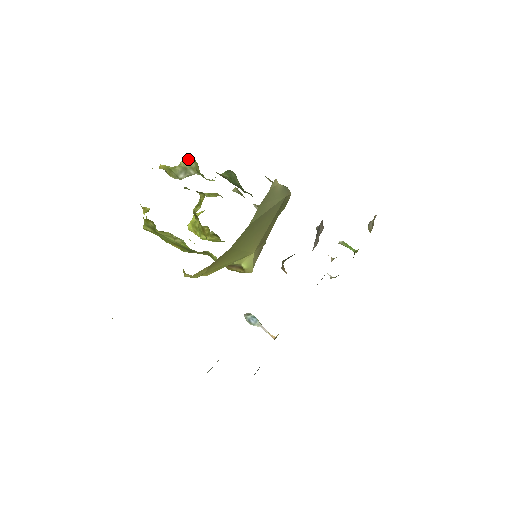
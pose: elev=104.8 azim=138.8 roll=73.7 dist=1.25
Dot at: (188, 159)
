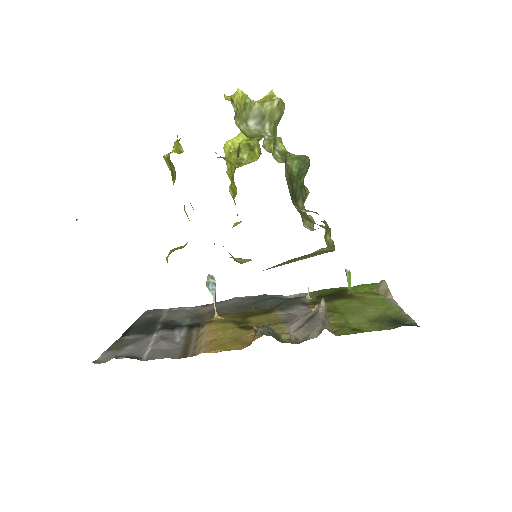
Dot at: (276, 106)
